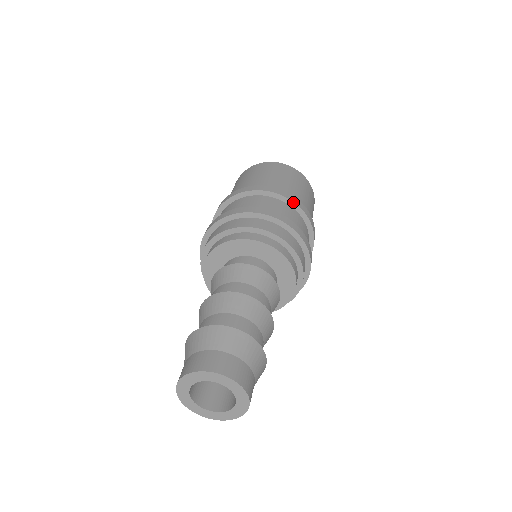
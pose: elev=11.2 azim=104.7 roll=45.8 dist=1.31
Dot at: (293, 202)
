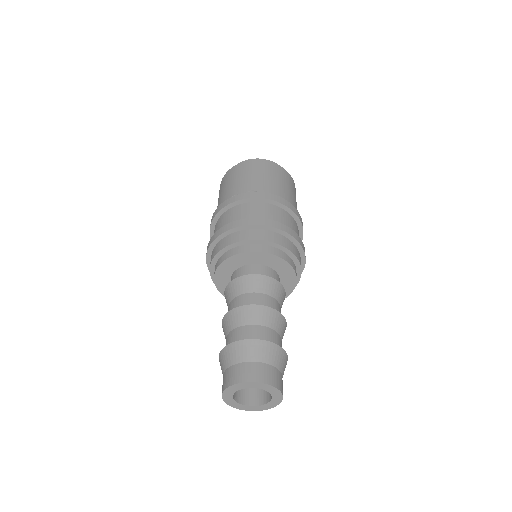
Dot at: (291, 210)
